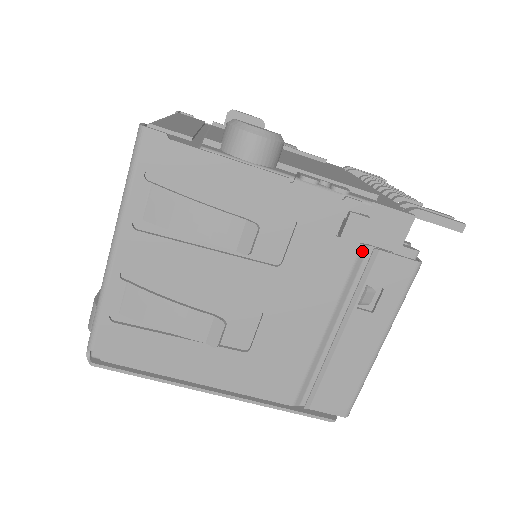
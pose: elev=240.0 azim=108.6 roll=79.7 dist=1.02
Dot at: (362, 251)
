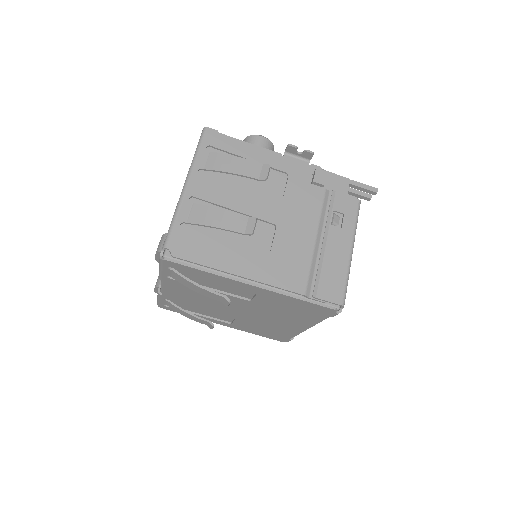
Dot at: (326, 193)
